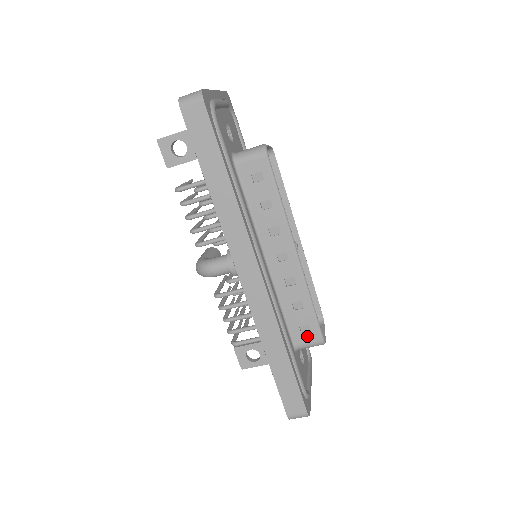
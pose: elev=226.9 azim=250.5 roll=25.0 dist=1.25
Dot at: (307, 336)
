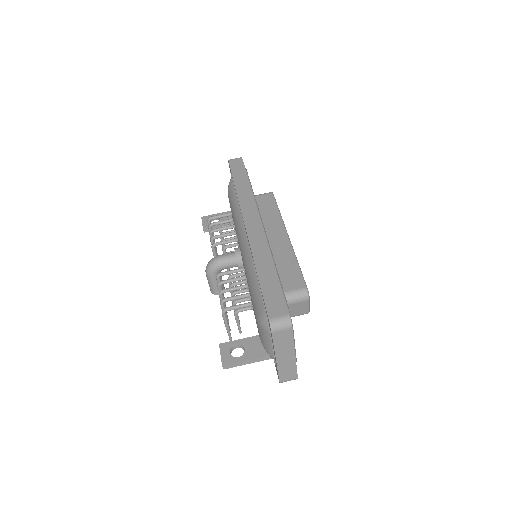
Dot at: (293, 285)
